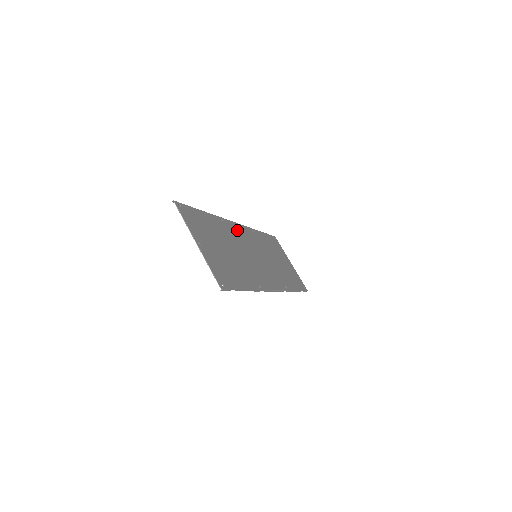
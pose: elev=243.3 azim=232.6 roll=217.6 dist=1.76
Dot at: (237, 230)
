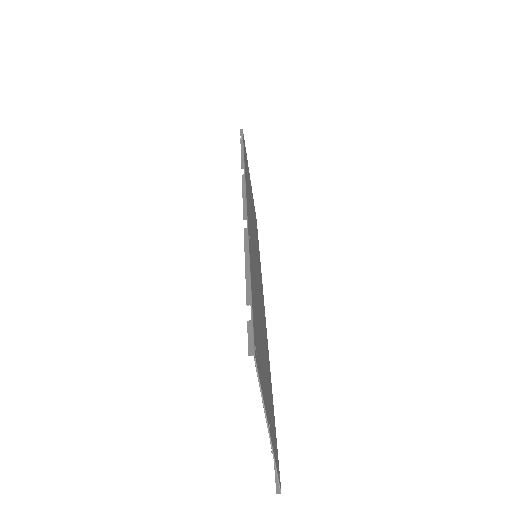
Dot at: occluded
